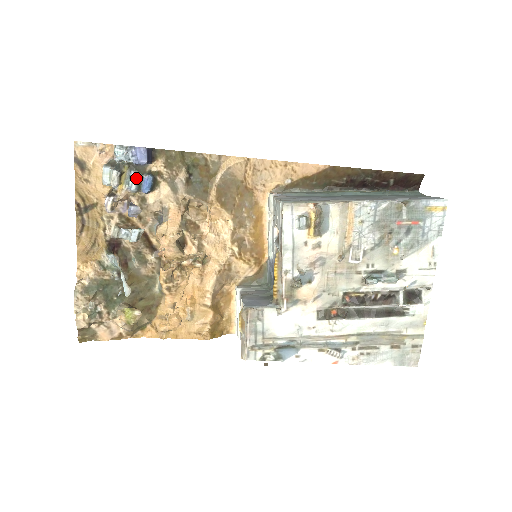
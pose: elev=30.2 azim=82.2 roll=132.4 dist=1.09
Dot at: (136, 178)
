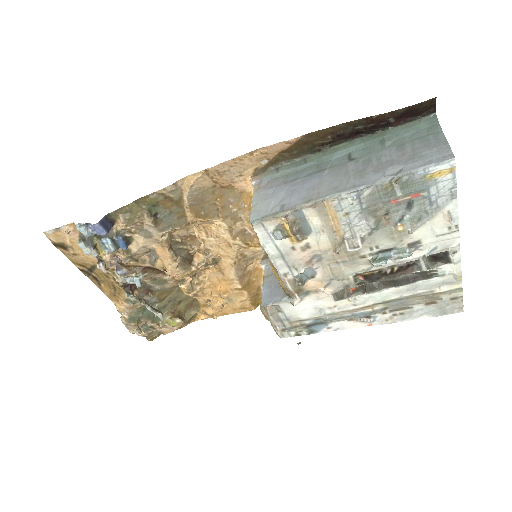
Dot at: (109, 242)
